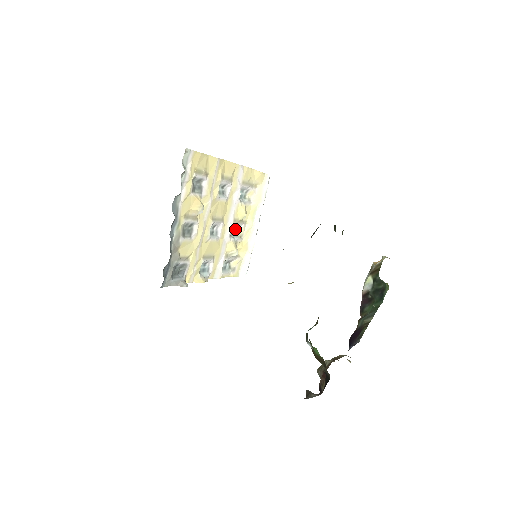
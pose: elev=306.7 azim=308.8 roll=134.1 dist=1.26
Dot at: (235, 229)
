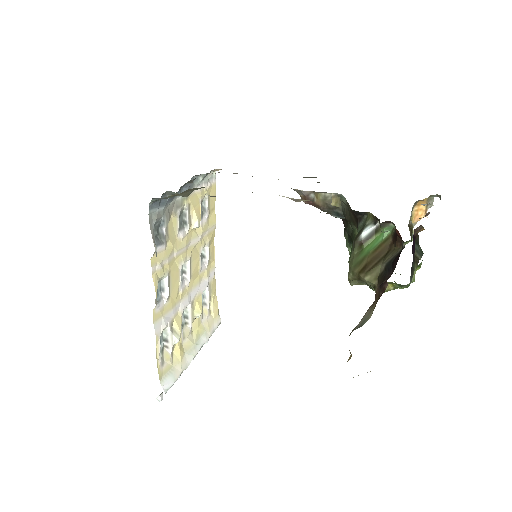
Dot at: (184, 319)
